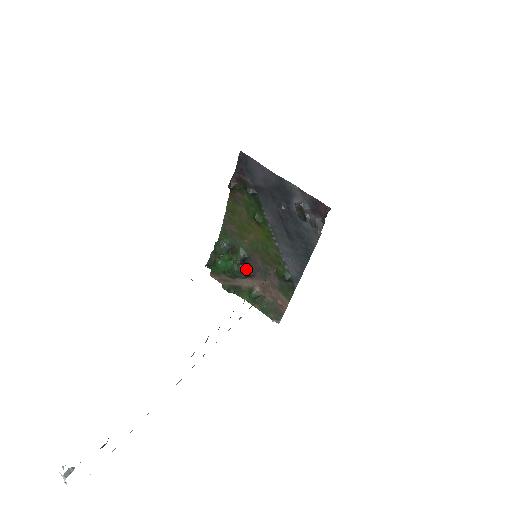
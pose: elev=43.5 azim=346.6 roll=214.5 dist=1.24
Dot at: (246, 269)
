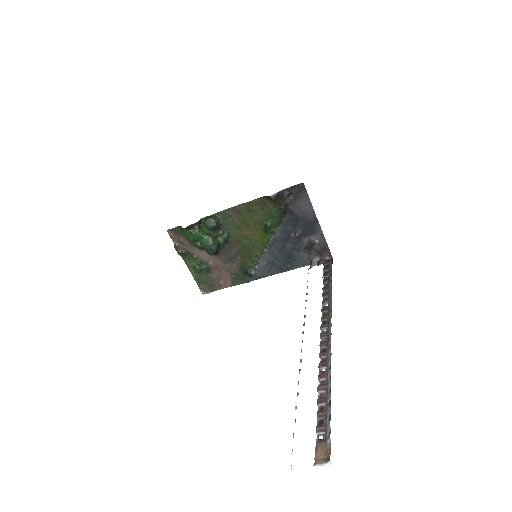
Dot at: (218, 249)
